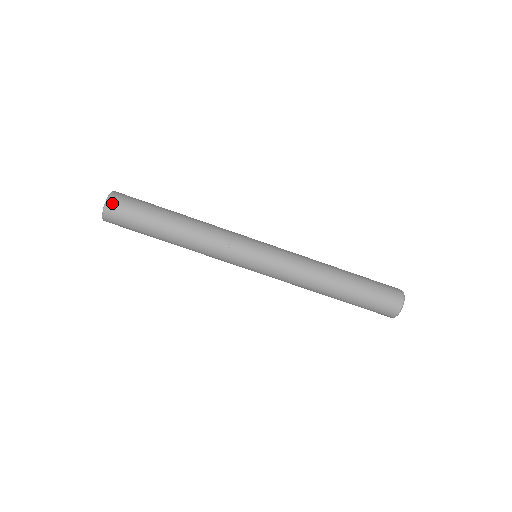
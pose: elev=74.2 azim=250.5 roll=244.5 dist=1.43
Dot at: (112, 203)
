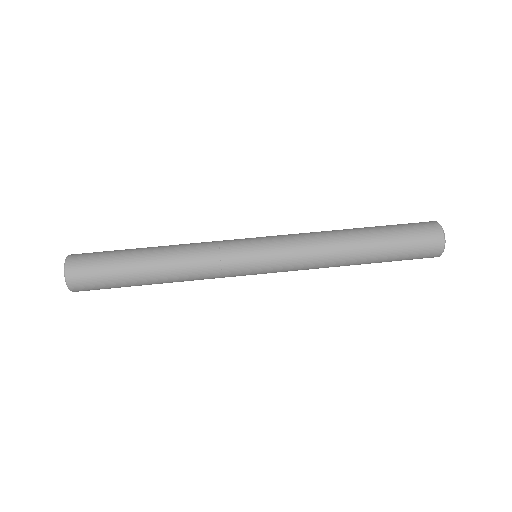
Dot at: (72, 261)
